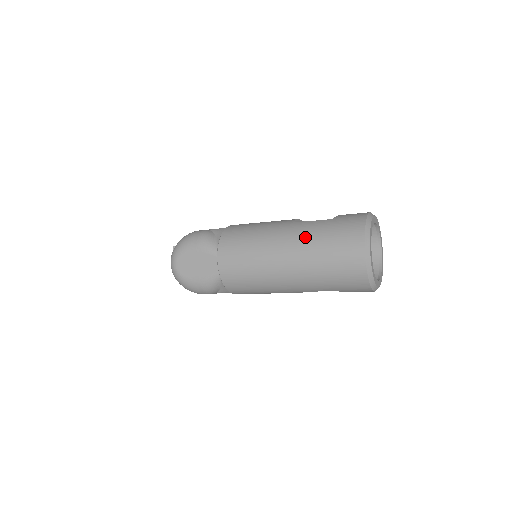
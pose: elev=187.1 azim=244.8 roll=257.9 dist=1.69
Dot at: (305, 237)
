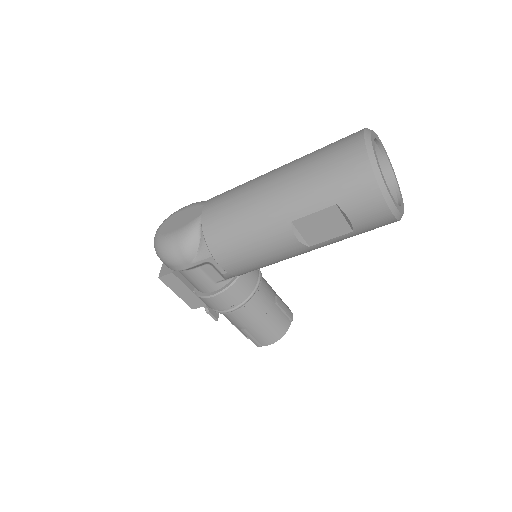
Dot at: occluded
